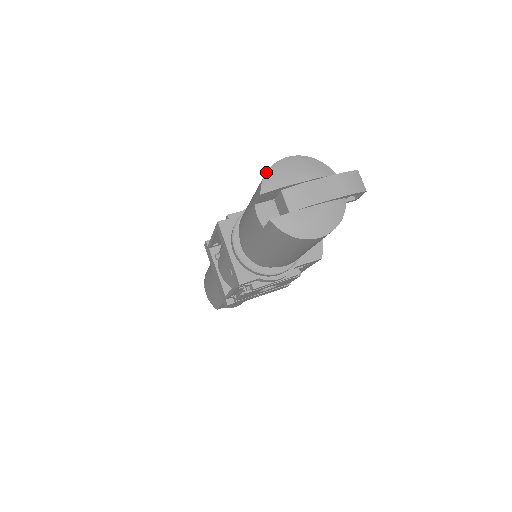
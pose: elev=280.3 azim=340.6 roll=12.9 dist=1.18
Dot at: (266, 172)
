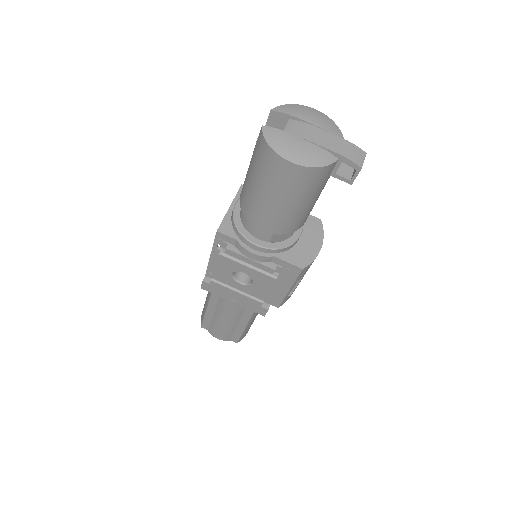
Dot at: (288, 104)
